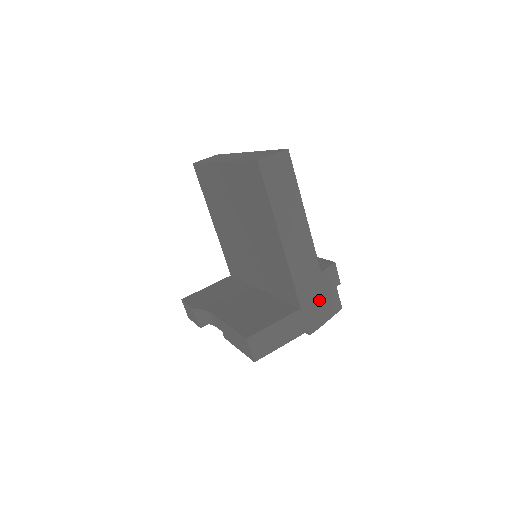
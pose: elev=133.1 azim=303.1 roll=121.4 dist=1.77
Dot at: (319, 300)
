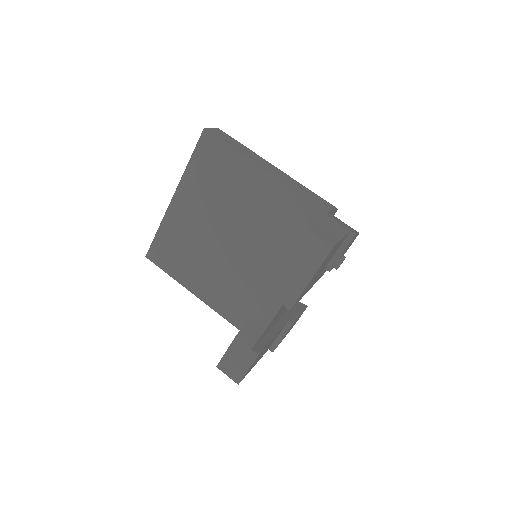
Dot at: occluded
